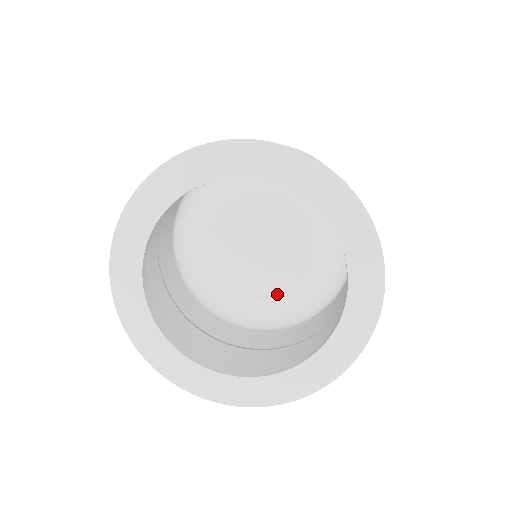
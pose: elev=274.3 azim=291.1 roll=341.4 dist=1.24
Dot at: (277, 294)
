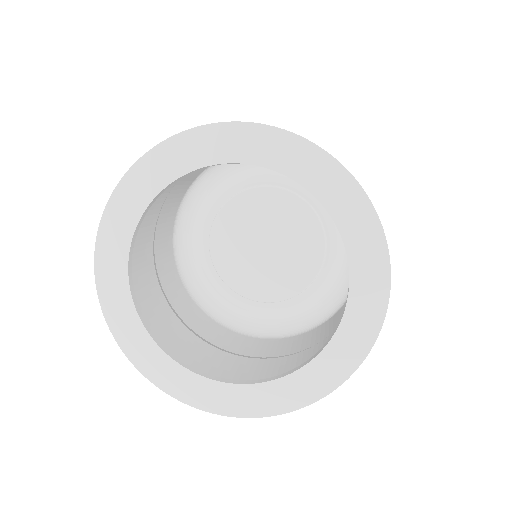
Dot at: (318, 273)
